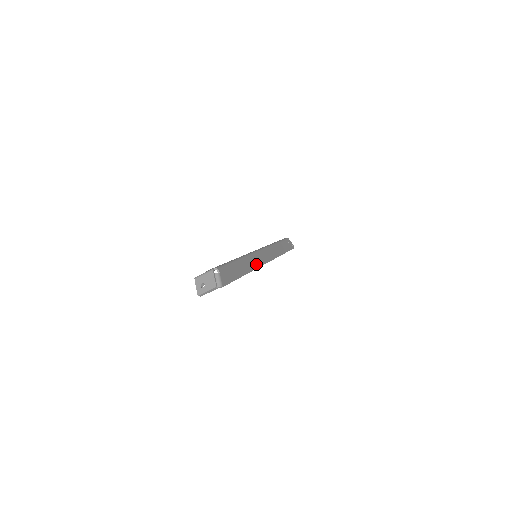
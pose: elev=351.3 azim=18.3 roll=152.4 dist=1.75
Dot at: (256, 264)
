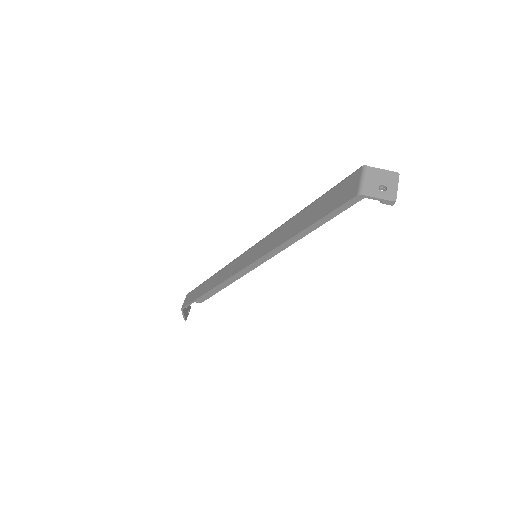
Dot at: occluded
